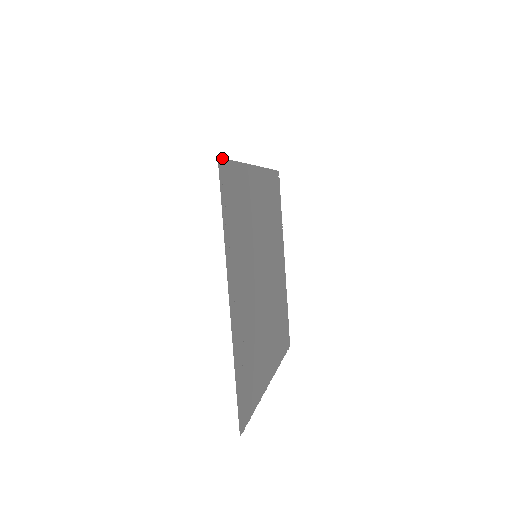
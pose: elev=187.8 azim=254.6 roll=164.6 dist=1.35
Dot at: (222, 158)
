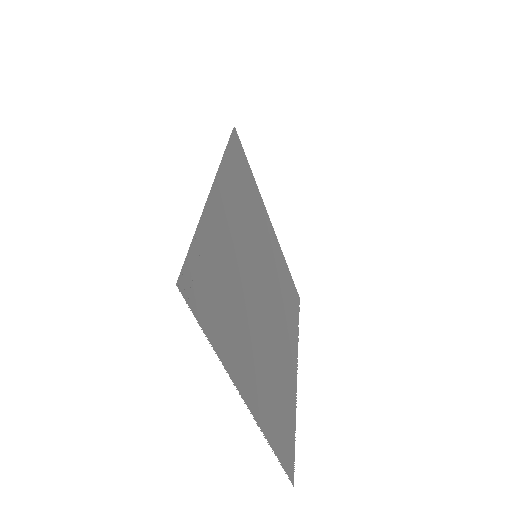
Dot at: (238, 136)
